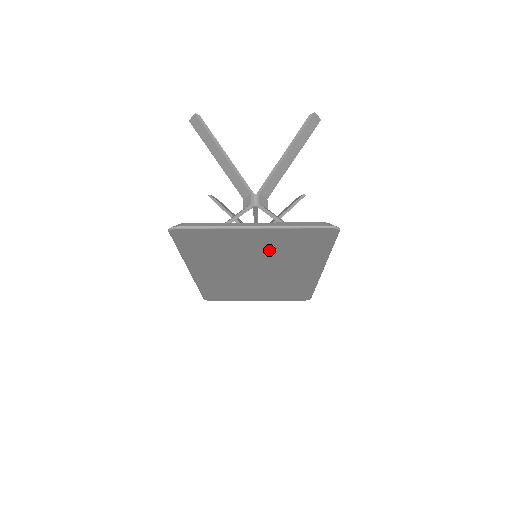
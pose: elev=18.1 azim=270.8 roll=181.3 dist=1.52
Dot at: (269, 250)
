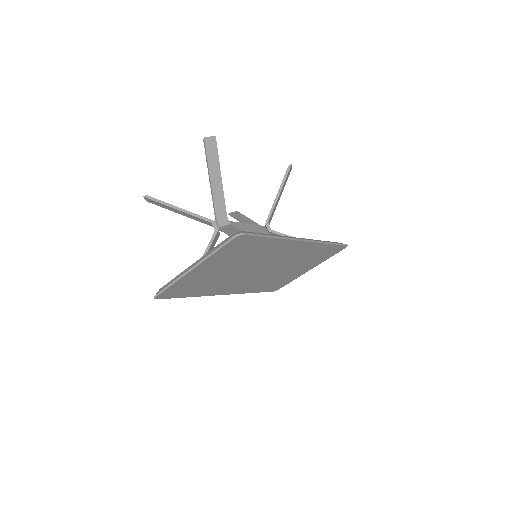
Dot at: (233, 264)
